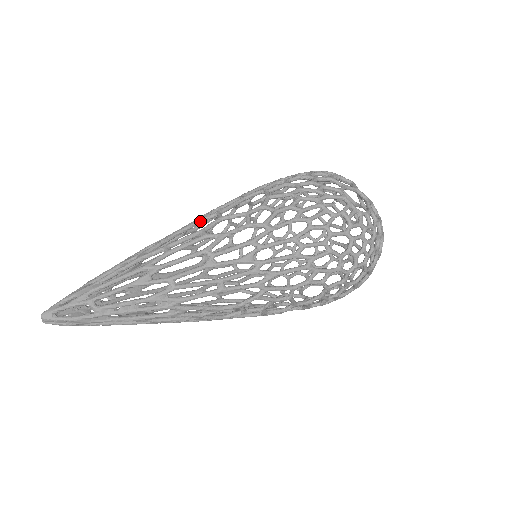
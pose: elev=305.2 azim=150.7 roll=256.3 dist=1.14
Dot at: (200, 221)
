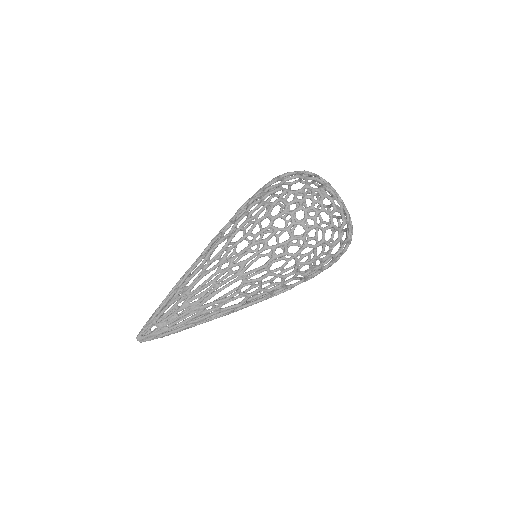
Dot at: occluded
